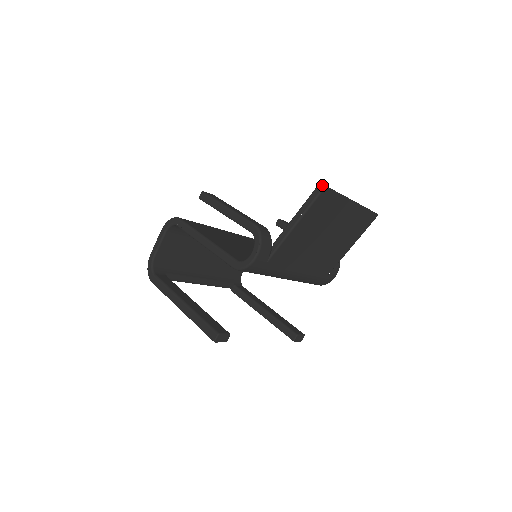
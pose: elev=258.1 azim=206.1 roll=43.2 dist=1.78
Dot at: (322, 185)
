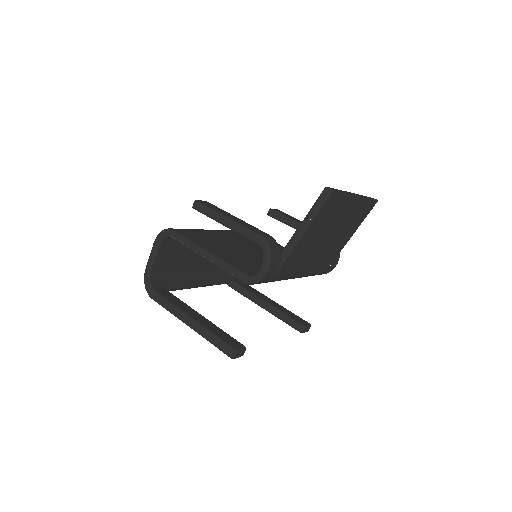
Dot at: (329, 189)
